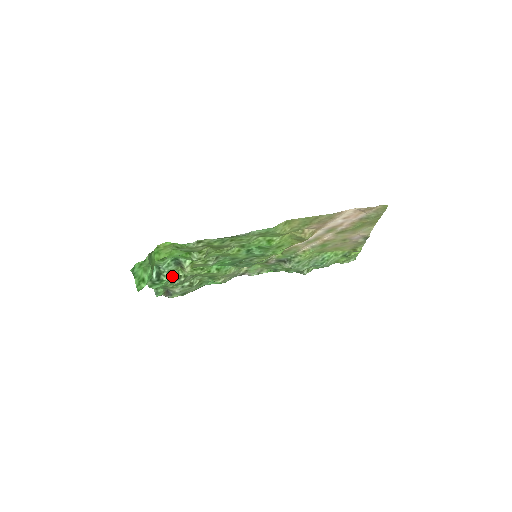
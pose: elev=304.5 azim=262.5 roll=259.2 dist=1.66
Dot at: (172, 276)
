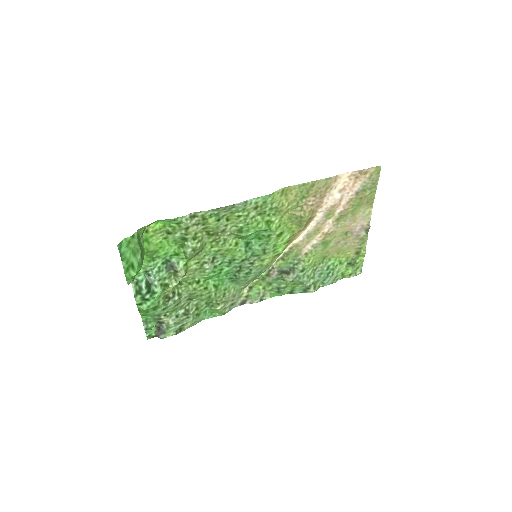
Dot at: (164, 287)
